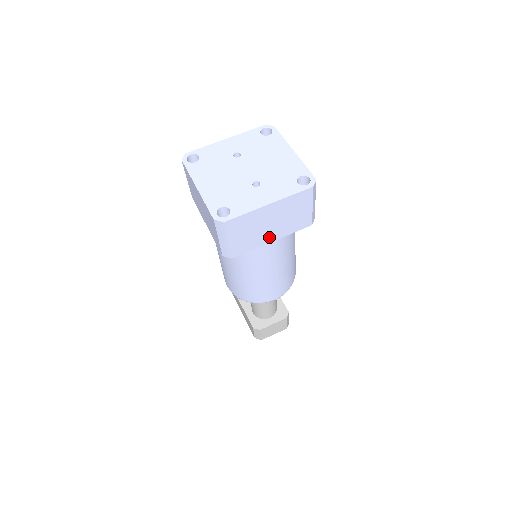
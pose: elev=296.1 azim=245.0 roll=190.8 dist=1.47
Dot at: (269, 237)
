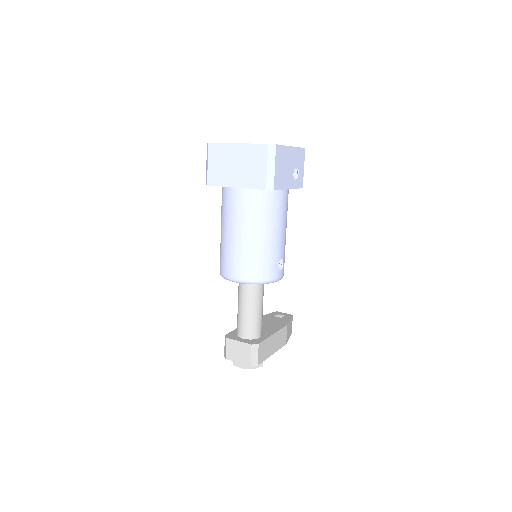
Dot at: (234, 181)
